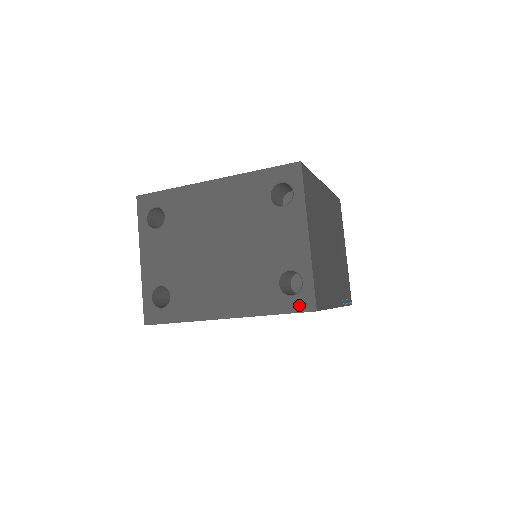
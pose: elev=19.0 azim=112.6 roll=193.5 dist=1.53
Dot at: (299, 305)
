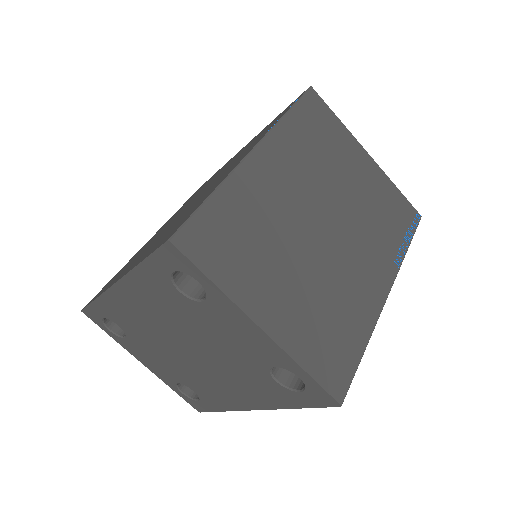
Dot at: (316, 401)
